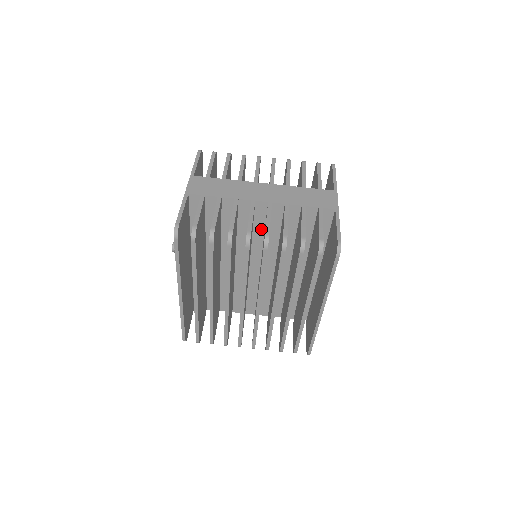
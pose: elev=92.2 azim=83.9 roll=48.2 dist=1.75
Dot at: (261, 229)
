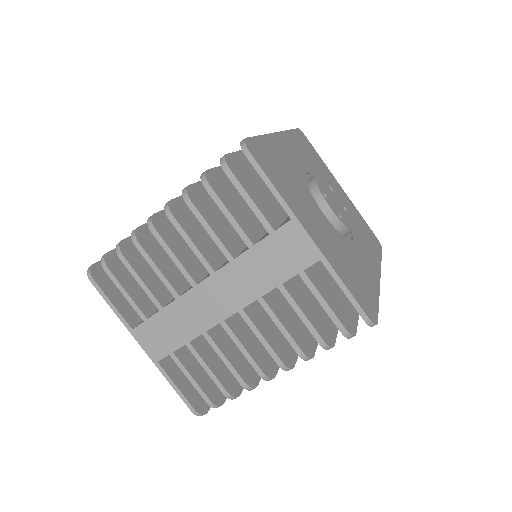
Dot at: occluded
